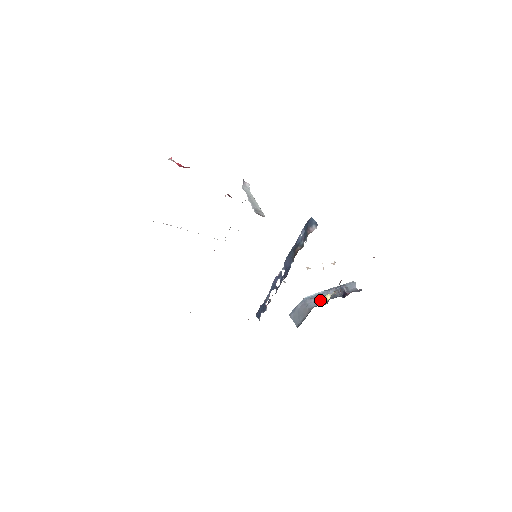
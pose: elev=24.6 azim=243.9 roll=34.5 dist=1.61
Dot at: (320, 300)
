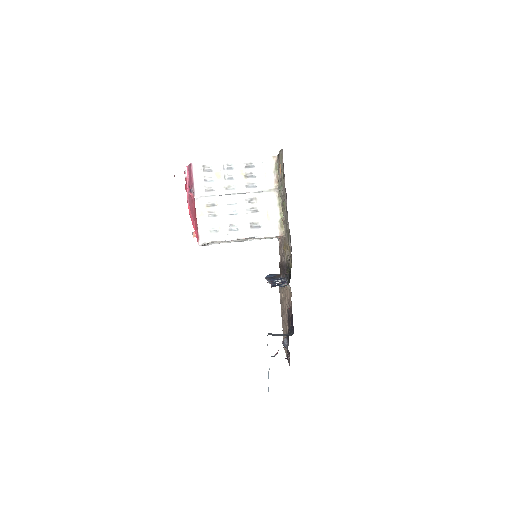
Dot at: occluded
